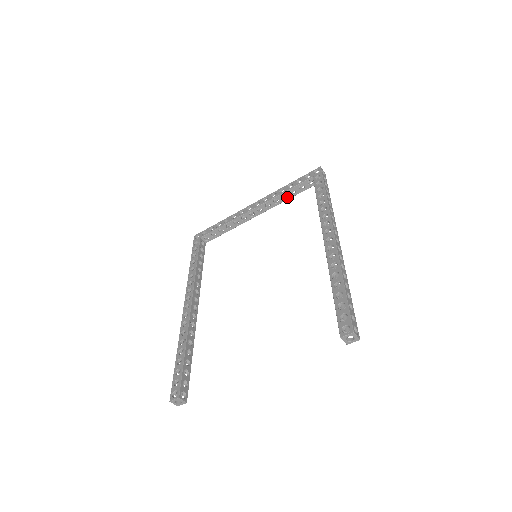
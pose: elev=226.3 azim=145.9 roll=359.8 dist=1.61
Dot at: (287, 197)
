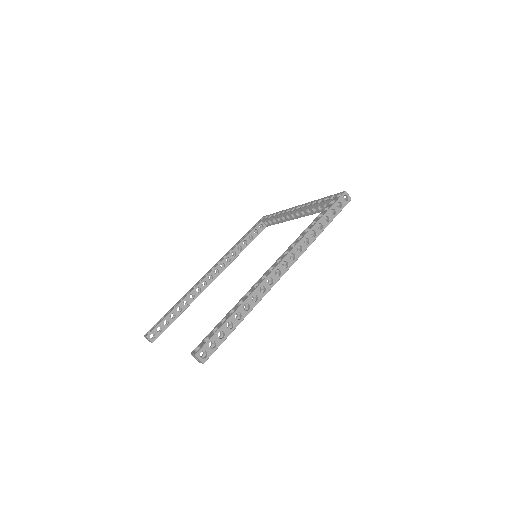
Dot at: (317, 210)
